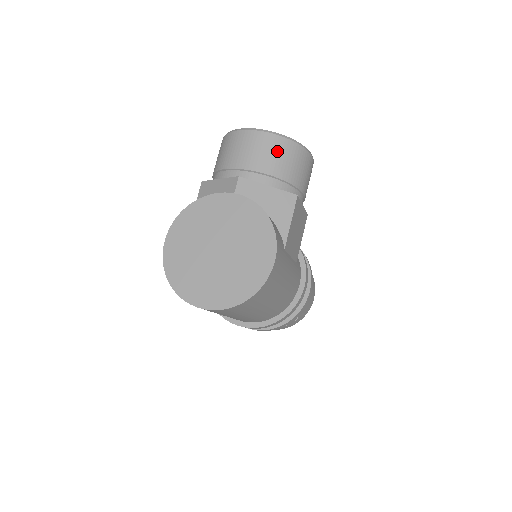
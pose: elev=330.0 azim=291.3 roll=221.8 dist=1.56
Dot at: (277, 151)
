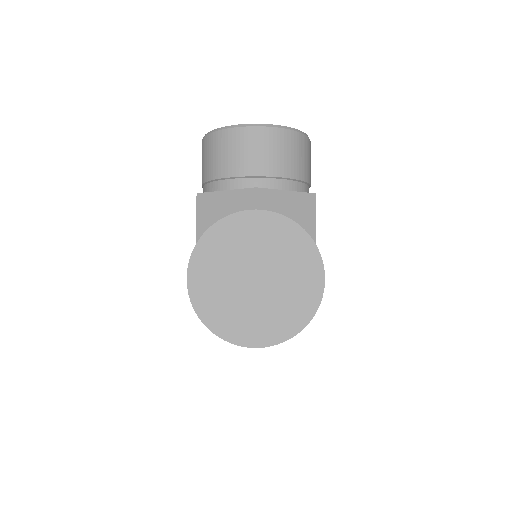
Dot at: (286, 148)
